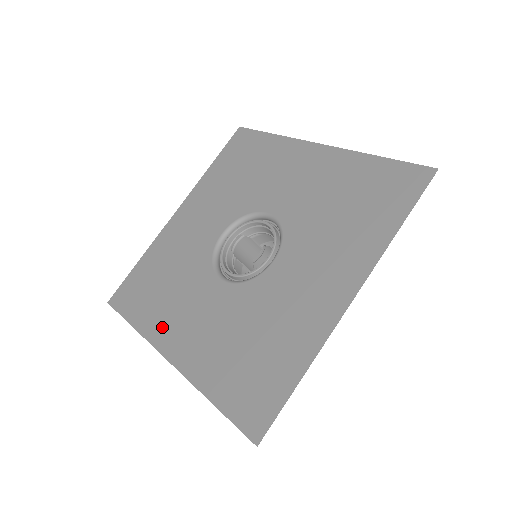
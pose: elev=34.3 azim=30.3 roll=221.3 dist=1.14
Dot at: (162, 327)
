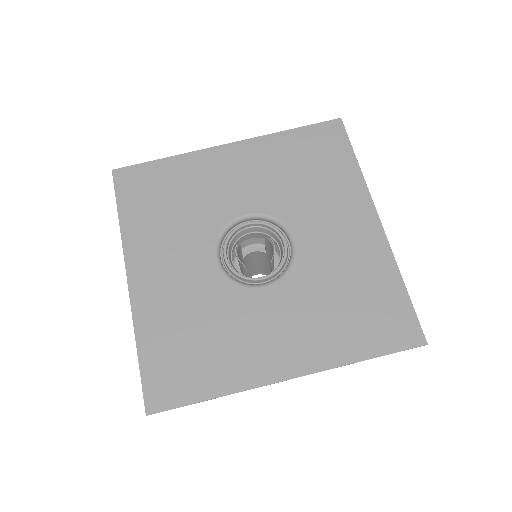
Dot at: (251, 366)
